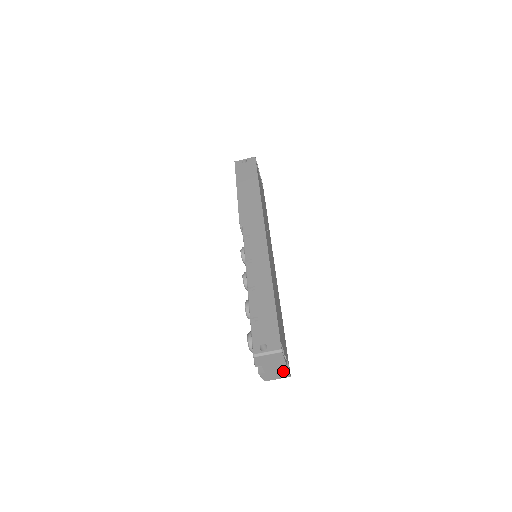
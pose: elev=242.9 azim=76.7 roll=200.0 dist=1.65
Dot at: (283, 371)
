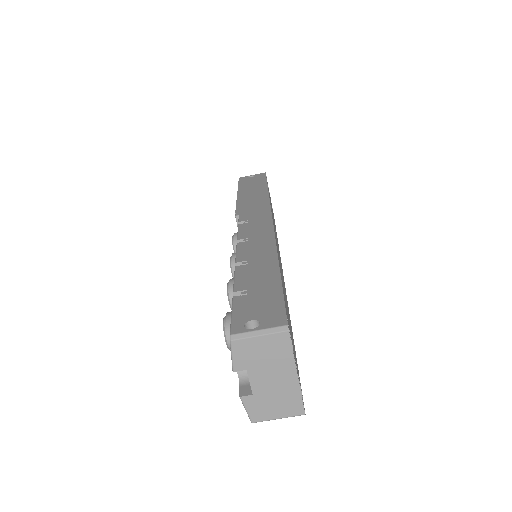
Dot at: (290, 394)
